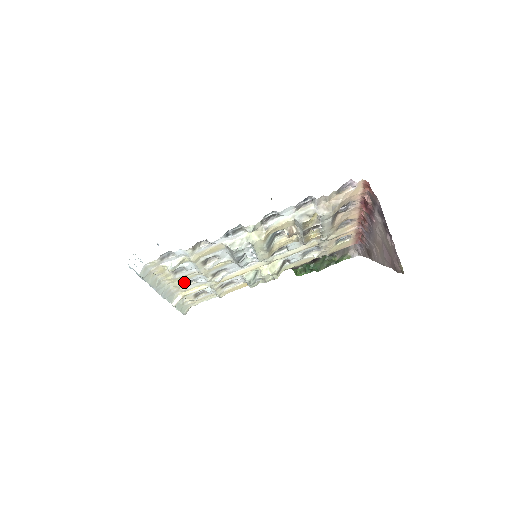
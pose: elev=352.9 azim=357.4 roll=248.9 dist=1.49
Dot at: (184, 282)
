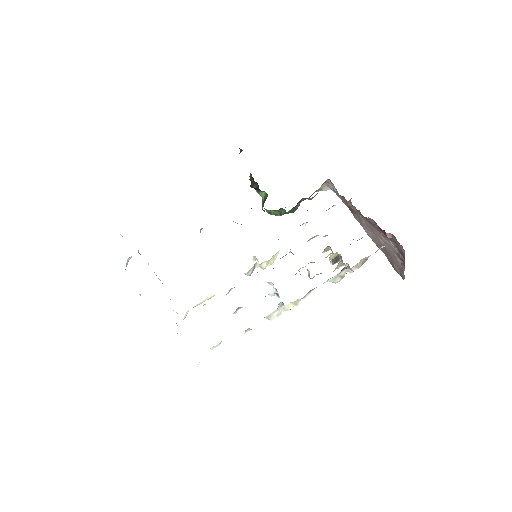
Dot at: occluded
